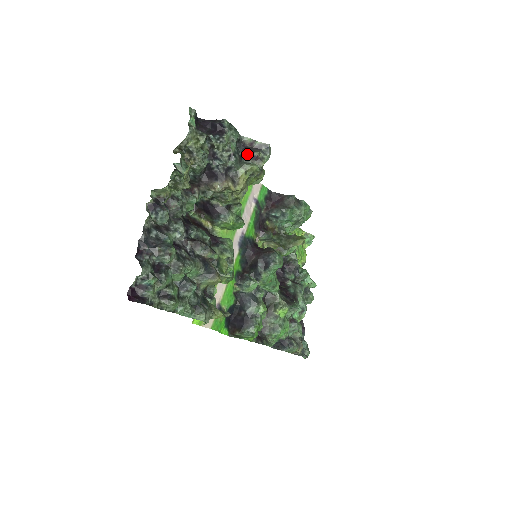
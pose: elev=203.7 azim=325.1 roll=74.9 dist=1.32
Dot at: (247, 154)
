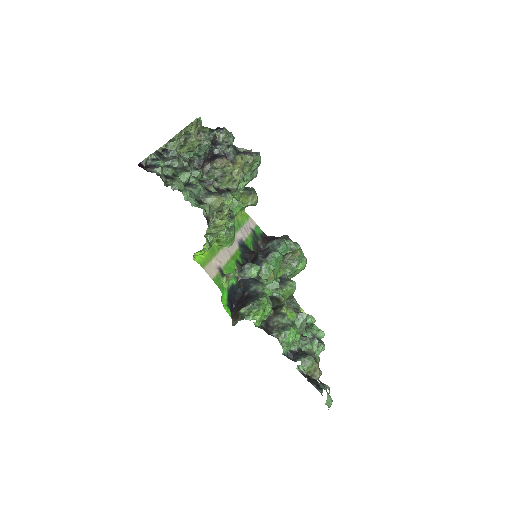
Dot at: (242, 152)
